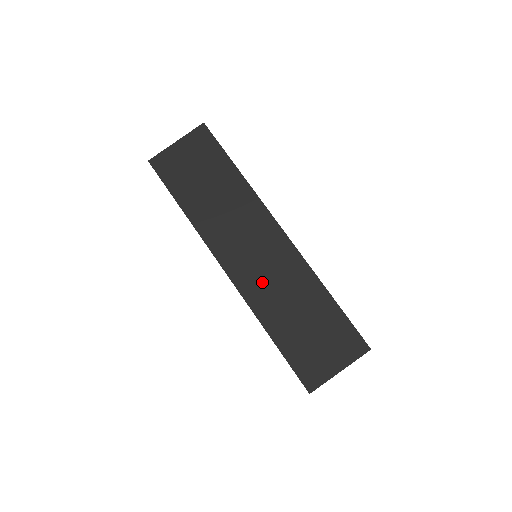
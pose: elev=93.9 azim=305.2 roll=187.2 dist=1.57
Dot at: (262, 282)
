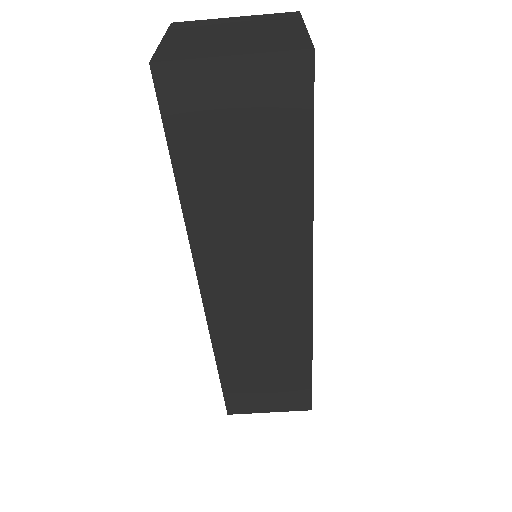
Dot at: (243, 326)
